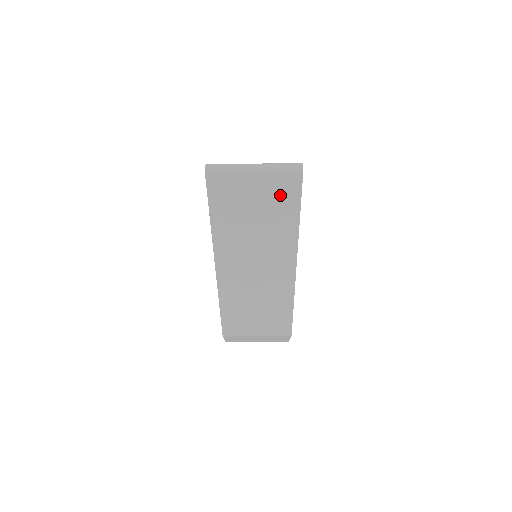
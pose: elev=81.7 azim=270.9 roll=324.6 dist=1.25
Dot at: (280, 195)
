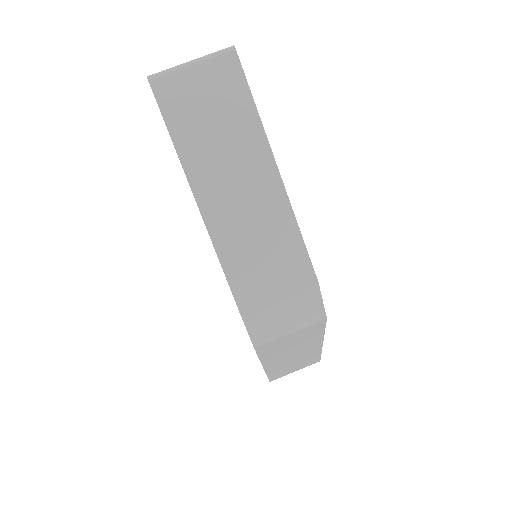
Dot at: (225, 81)
